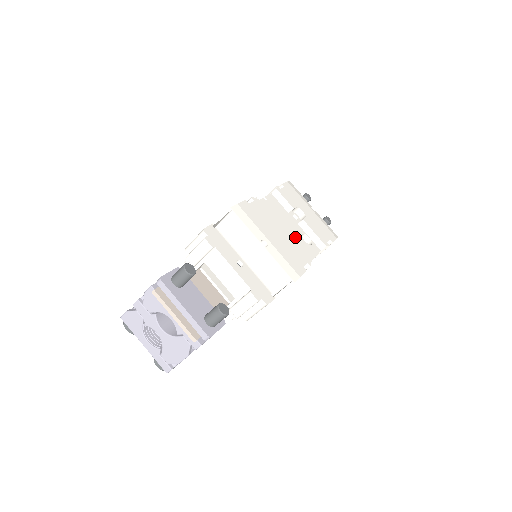
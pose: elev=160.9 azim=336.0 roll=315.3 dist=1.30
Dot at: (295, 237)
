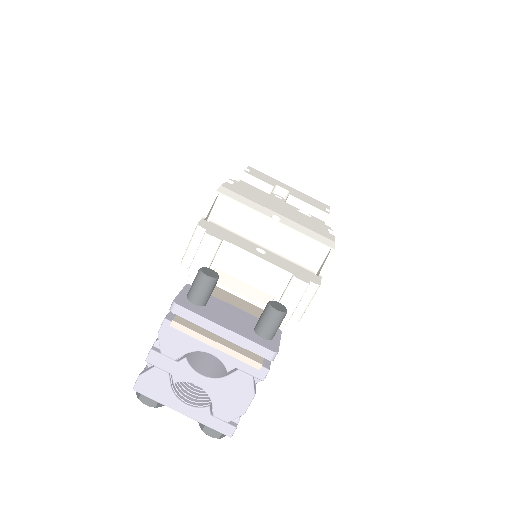
Dot at: occluded
